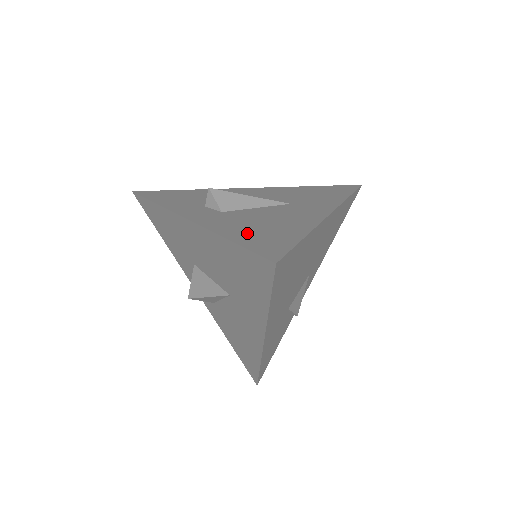
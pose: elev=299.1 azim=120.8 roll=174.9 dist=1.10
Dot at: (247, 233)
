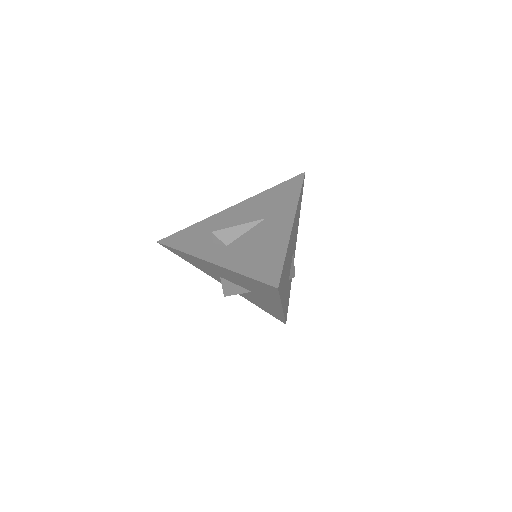
Dot at: (251, 264)
